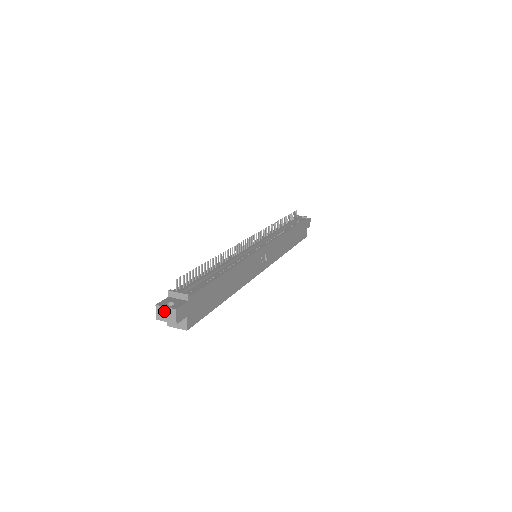
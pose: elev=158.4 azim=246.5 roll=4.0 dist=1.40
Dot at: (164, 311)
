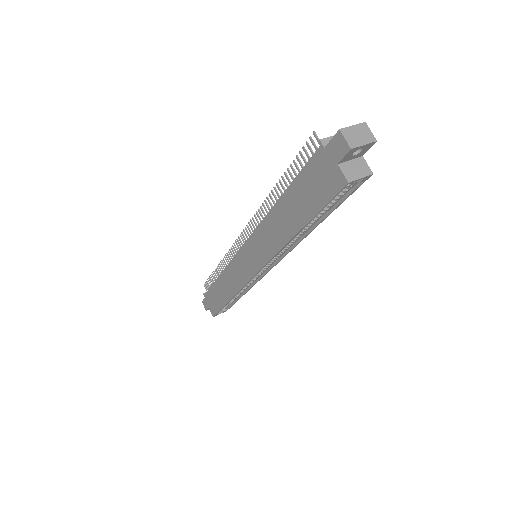
Dot at: (354, 132)
